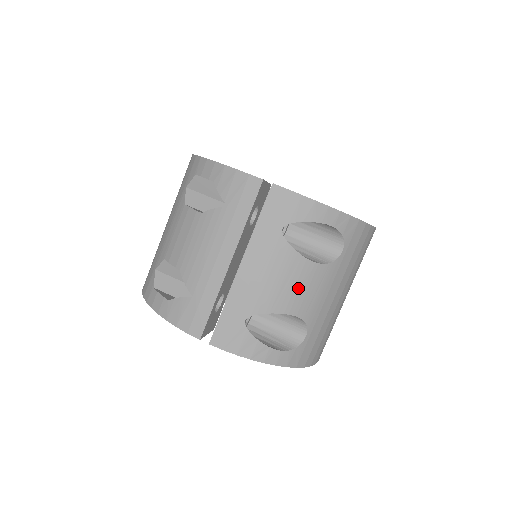
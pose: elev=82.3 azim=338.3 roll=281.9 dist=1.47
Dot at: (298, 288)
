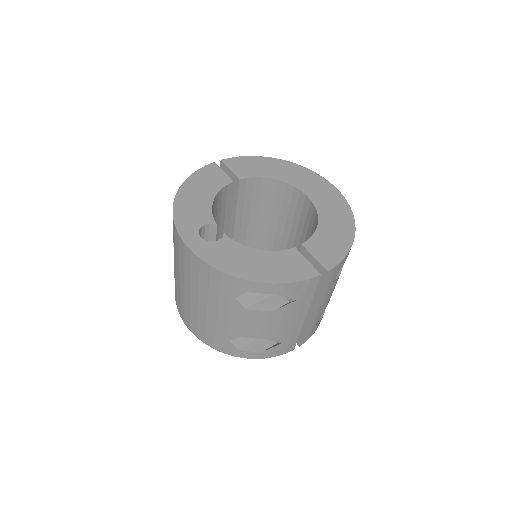
Dot at: occluded
